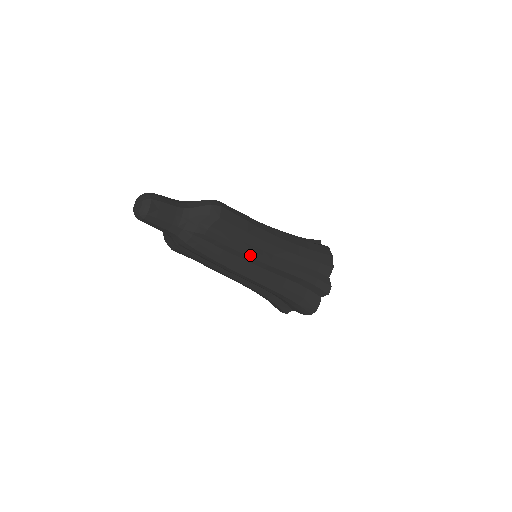
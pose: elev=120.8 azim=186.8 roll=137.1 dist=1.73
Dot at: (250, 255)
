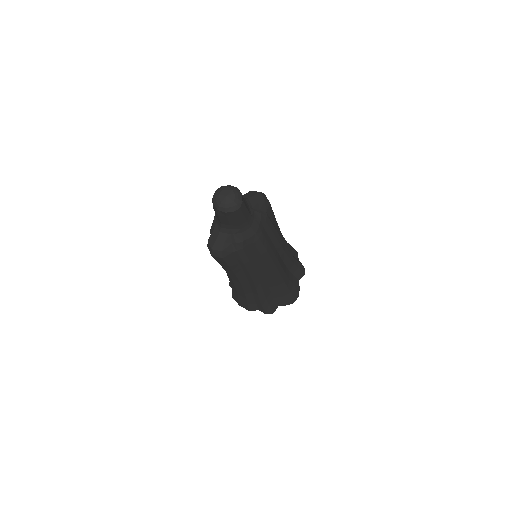
Dot at: (279, 241)
